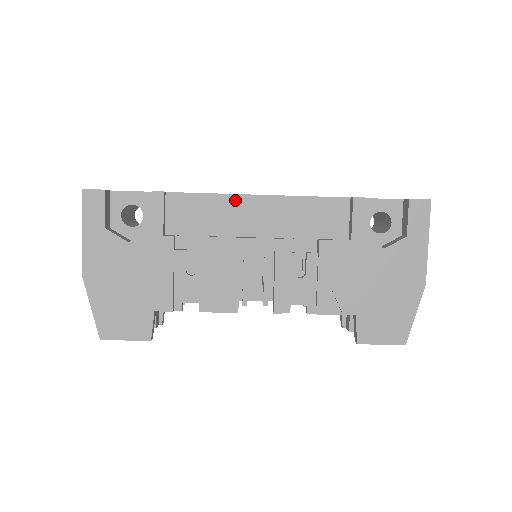
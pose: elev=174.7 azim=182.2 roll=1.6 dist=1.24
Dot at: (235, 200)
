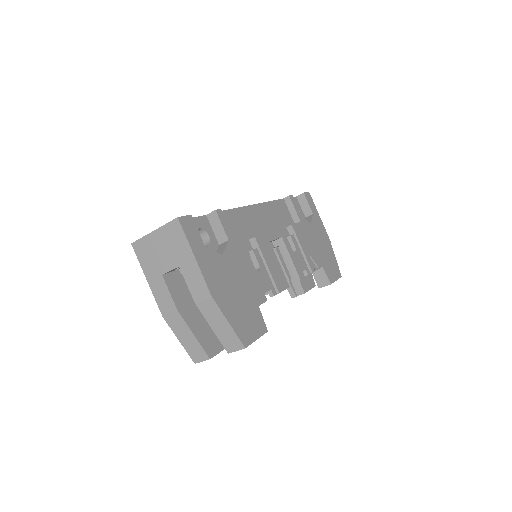
Dot at: (246, 210)
